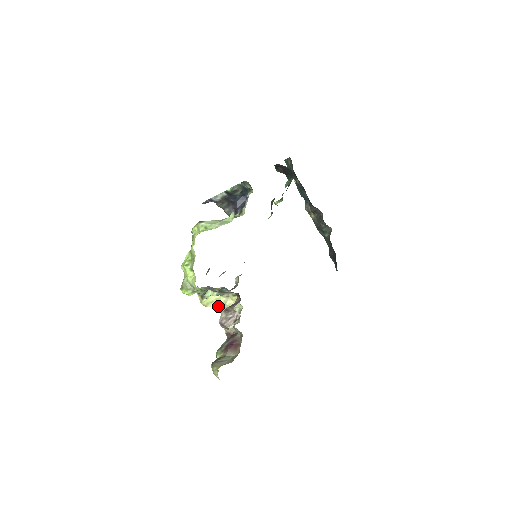
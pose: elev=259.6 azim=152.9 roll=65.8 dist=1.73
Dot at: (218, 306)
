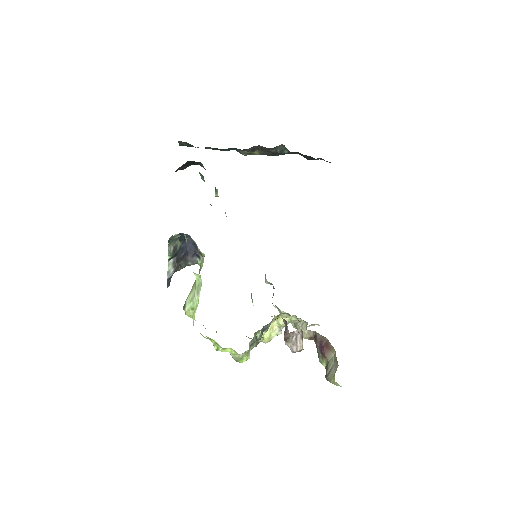
Dot at: (278, 330)
